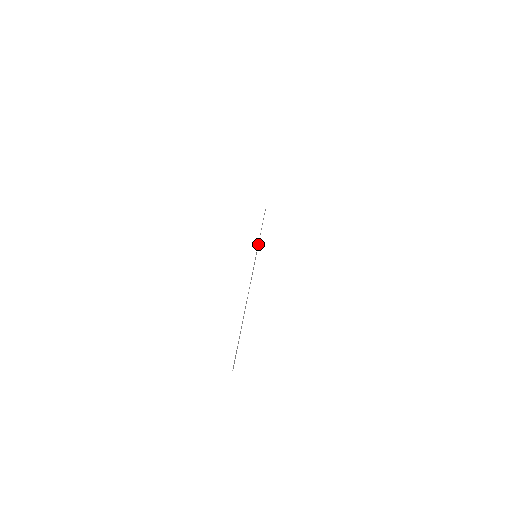
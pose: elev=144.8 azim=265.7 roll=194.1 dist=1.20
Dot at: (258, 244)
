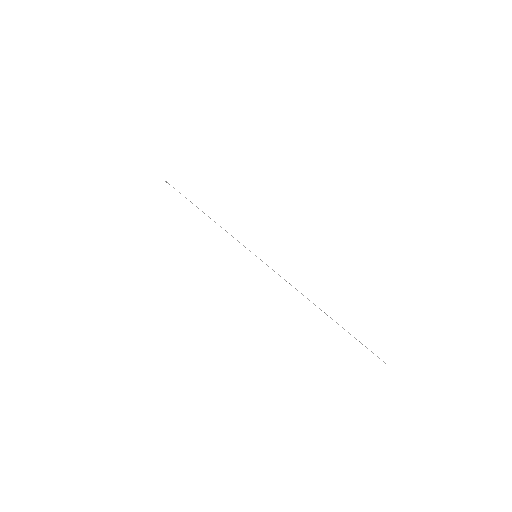
Dot at: occluded
